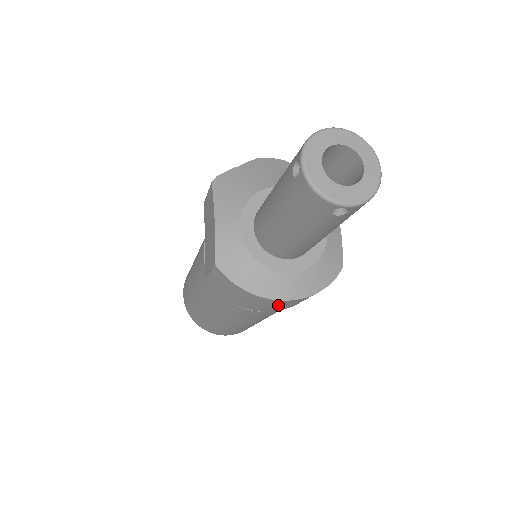
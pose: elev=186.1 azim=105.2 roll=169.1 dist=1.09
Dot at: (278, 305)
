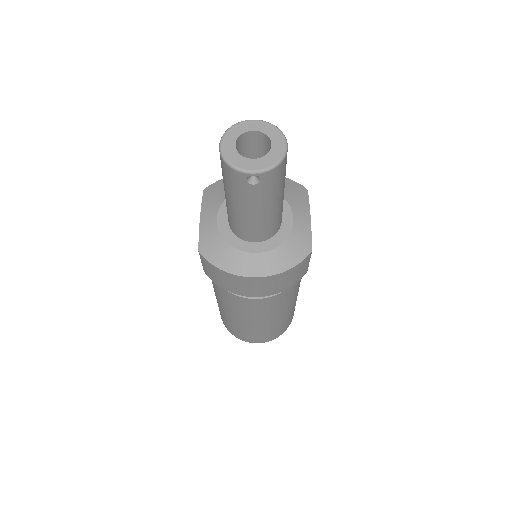
Dot at: (256, 285)
